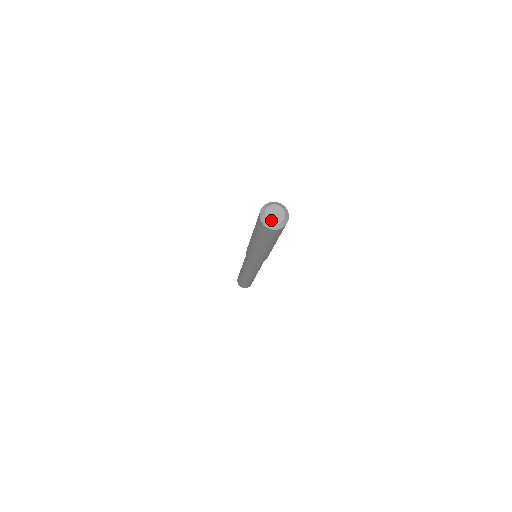
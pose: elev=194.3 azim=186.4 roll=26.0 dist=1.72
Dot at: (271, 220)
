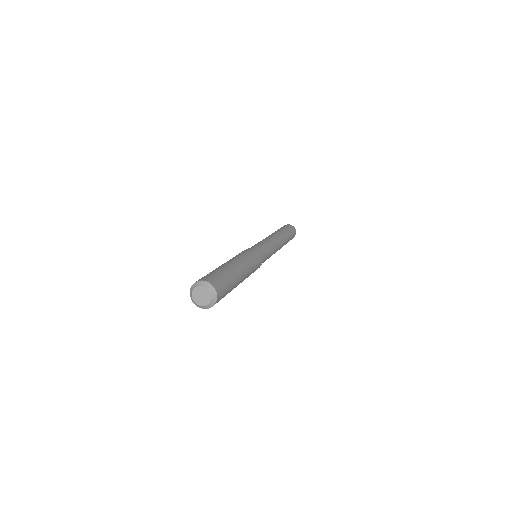
Dot at: (198, 302)
